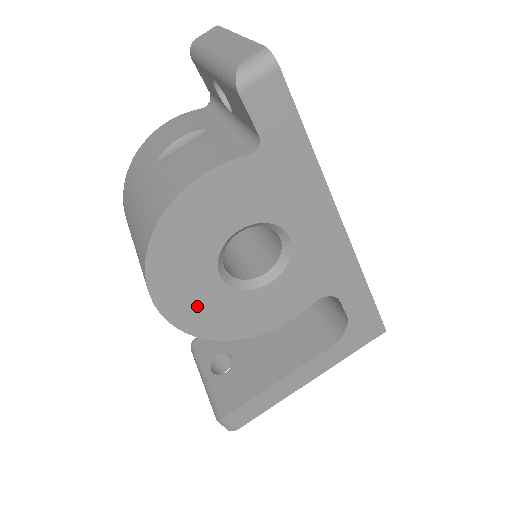
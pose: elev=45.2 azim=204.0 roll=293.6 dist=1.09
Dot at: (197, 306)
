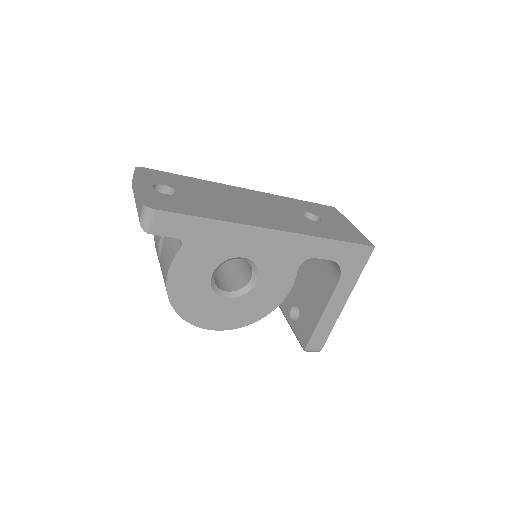
Dot at: (227, 316)
